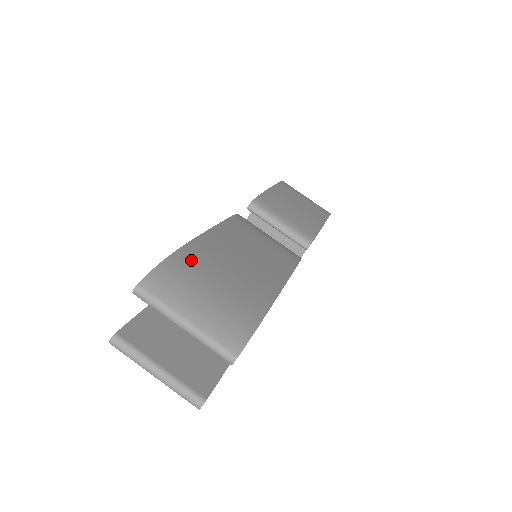
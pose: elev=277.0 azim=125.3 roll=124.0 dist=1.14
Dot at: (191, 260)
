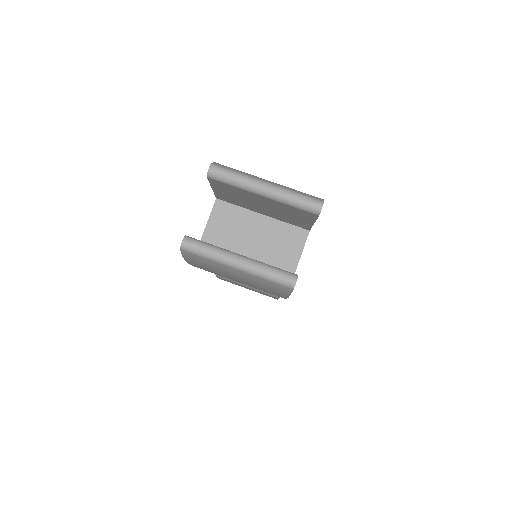
Dot at: occluded
